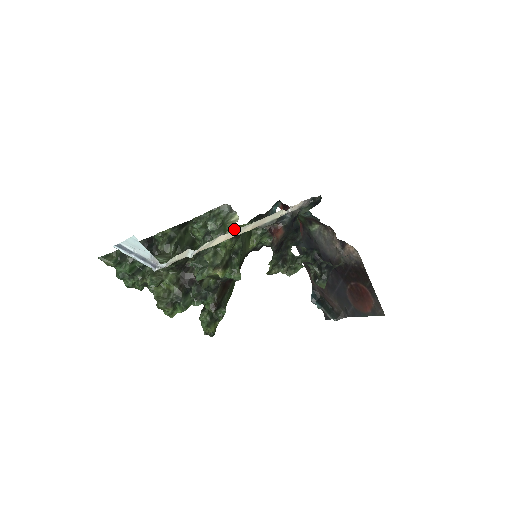
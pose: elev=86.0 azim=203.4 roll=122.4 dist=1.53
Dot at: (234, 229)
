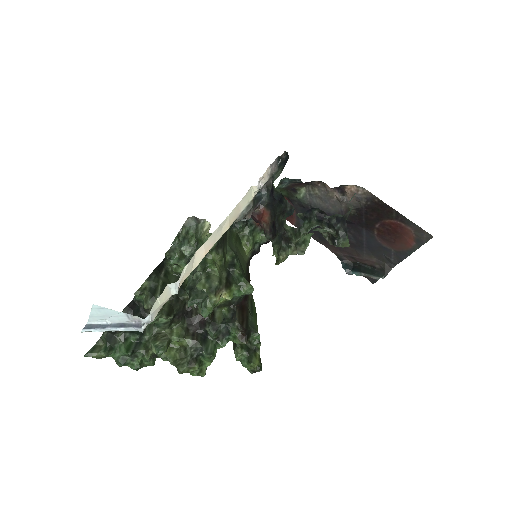
Dot at: occluded
